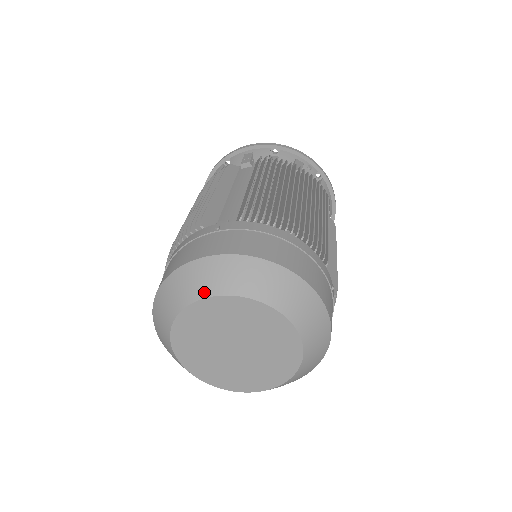
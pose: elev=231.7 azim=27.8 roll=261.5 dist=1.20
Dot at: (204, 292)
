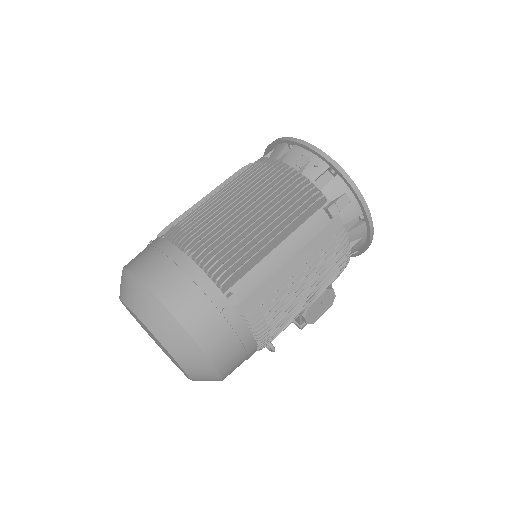
Dot at: occluded
